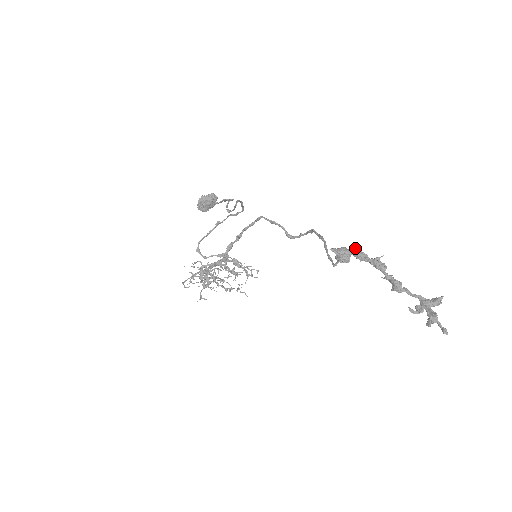
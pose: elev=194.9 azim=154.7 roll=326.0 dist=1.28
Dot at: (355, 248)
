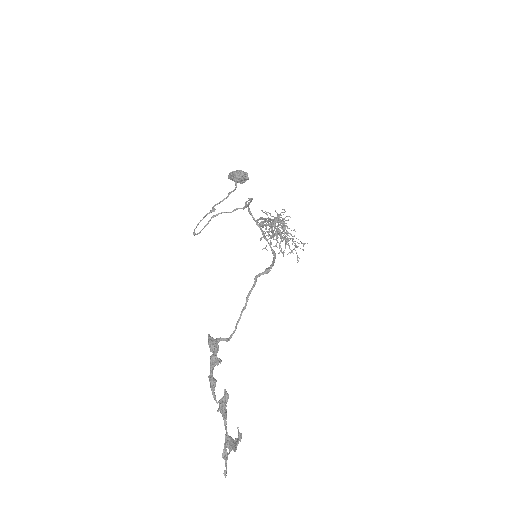
Dot at: (214, 349)
